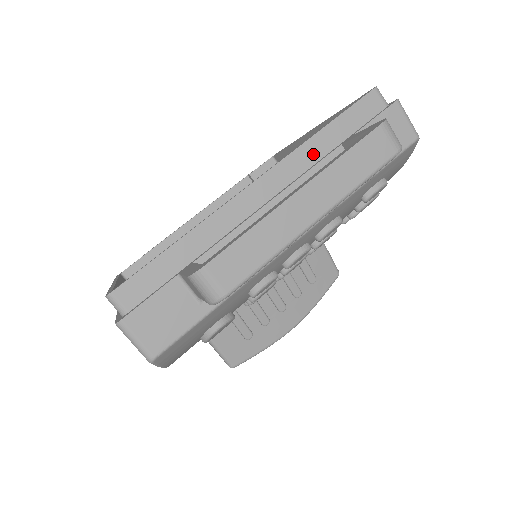
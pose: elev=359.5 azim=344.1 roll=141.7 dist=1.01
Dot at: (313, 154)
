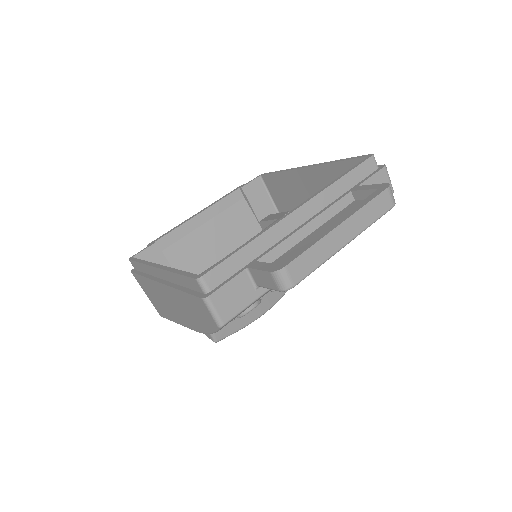
Dot at: (333, 195)
